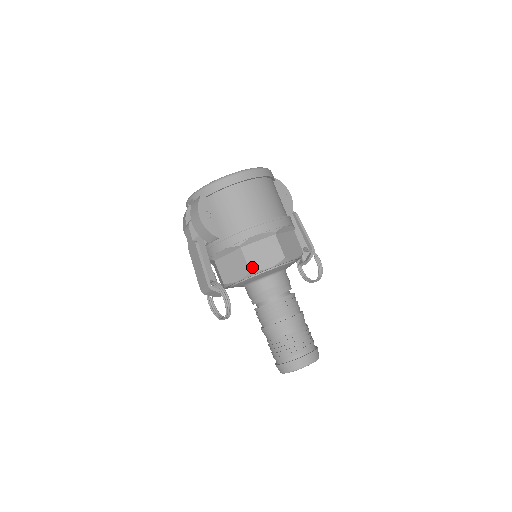
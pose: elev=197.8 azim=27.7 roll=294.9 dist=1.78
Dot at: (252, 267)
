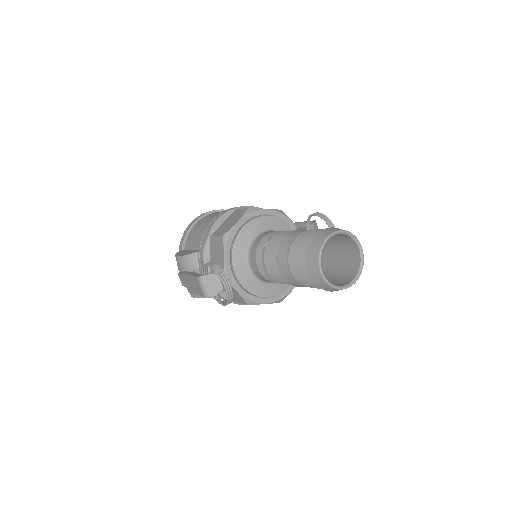
Dot at: (223, 234)
